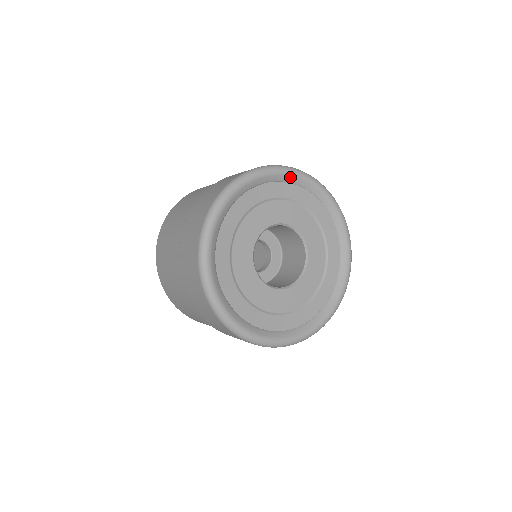
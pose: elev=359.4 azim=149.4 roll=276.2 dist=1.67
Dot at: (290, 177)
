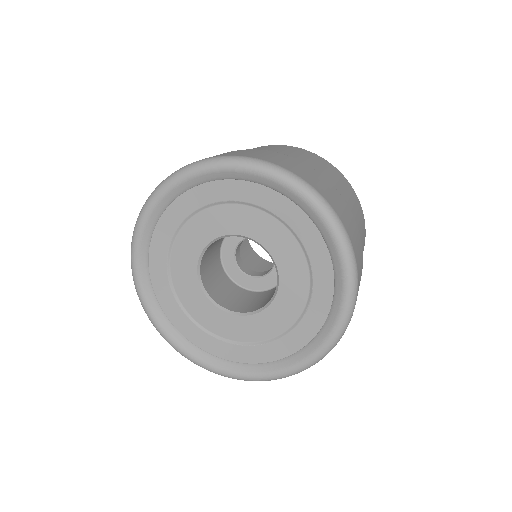
Dot at: (326, 230)
